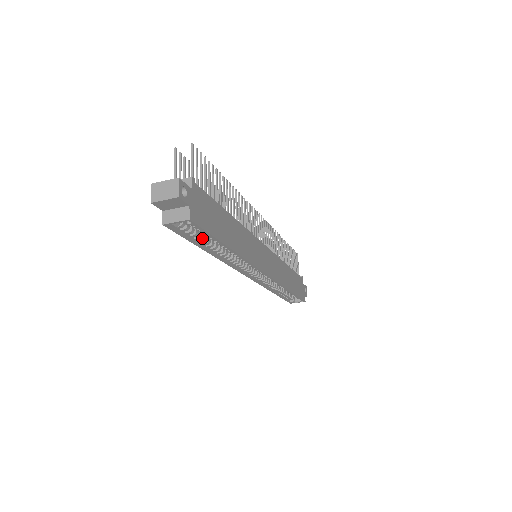
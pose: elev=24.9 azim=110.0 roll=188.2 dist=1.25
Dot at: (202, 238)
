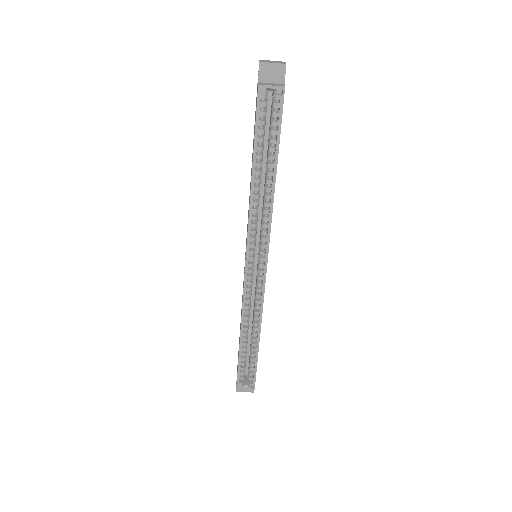
Dot at: (261, 146)
